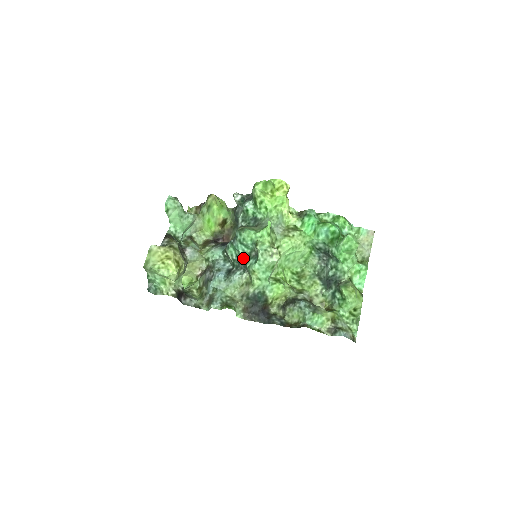
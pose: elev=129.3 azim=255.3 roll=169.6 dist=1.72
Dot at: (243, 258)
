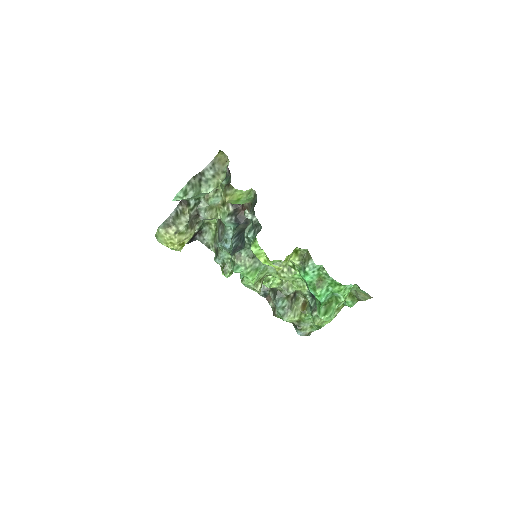
Dot at: occluded
